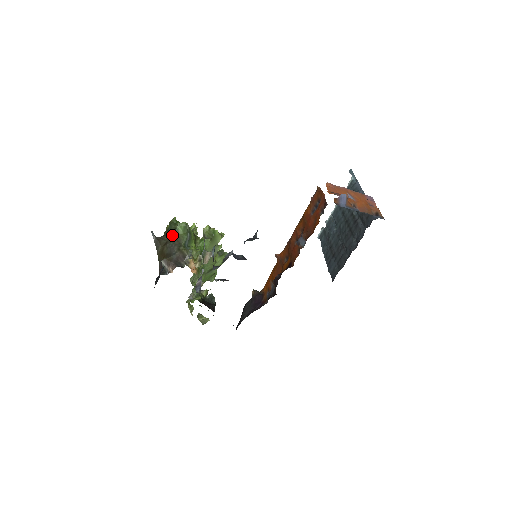
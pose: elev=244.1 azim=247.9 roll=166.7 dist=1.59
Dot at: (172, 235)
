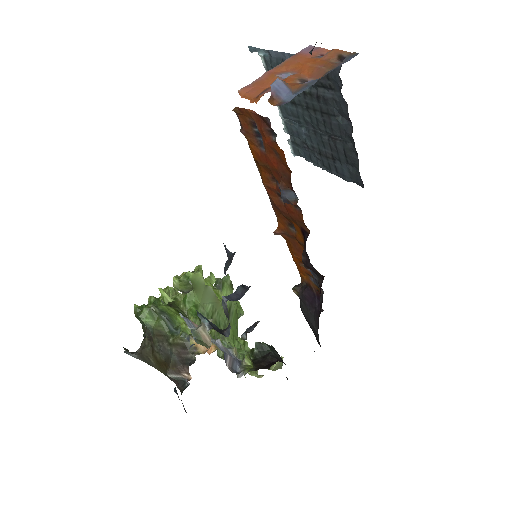
Dot at: (149, 332)
